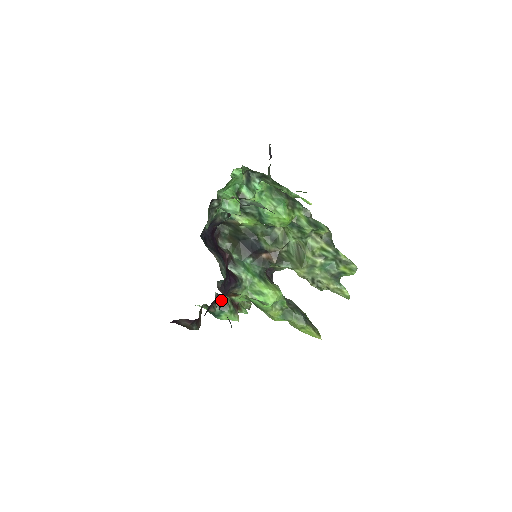
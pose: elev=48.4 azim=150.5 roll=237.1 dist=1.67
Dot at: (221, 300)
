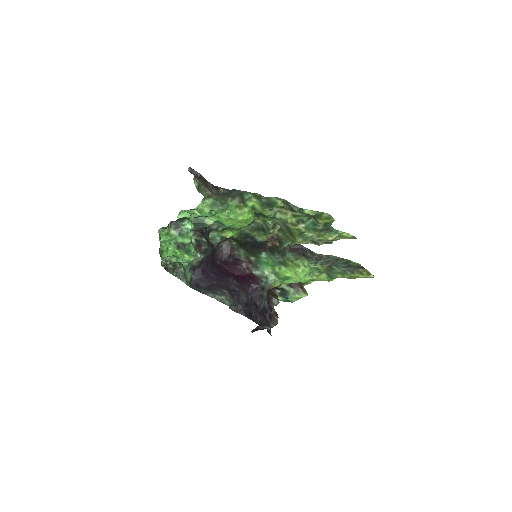
Dot at: (279, 290)
